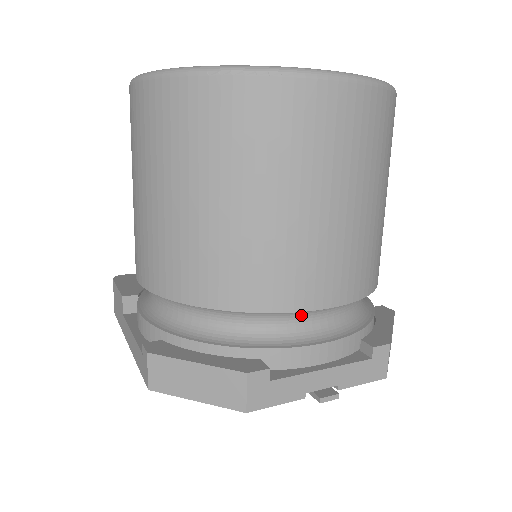
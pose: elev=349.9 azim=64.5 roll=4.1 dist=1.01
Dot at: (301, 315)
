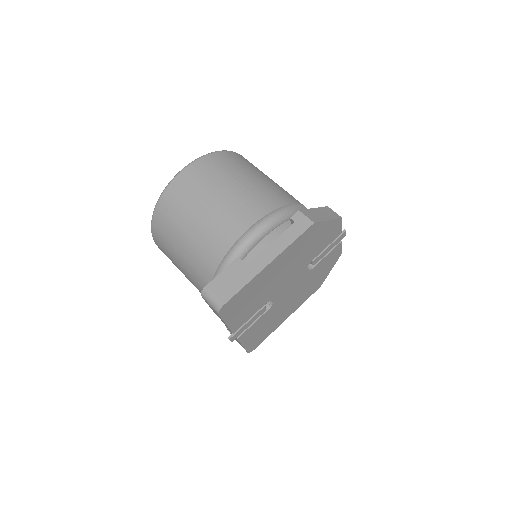
Dot at: occluded
